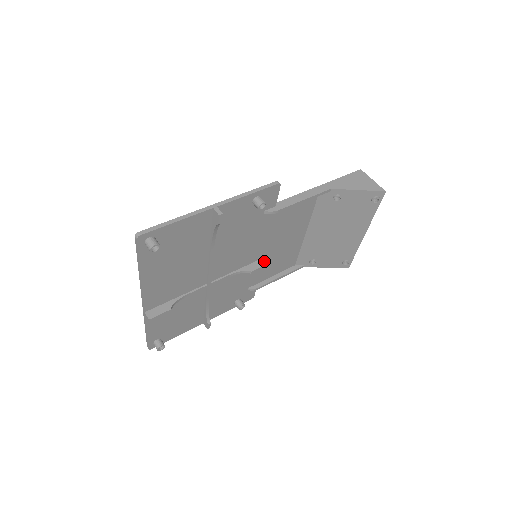
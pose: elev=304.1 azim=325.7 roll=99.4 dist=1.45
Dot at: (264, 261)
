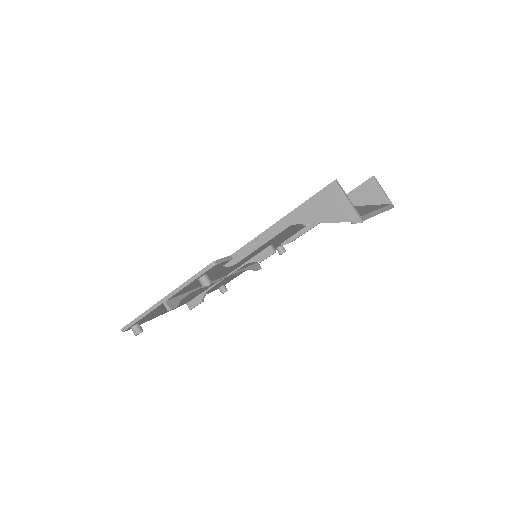
Dot at: (271, 249)
